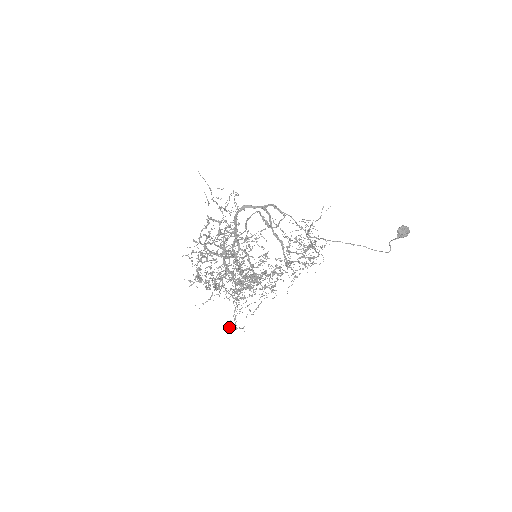
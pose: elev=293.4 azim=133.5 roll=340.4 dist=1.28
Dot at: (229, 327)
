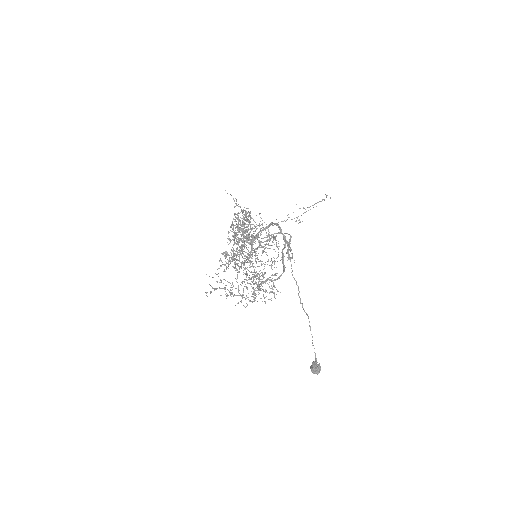
Dot at: (271, 259)
